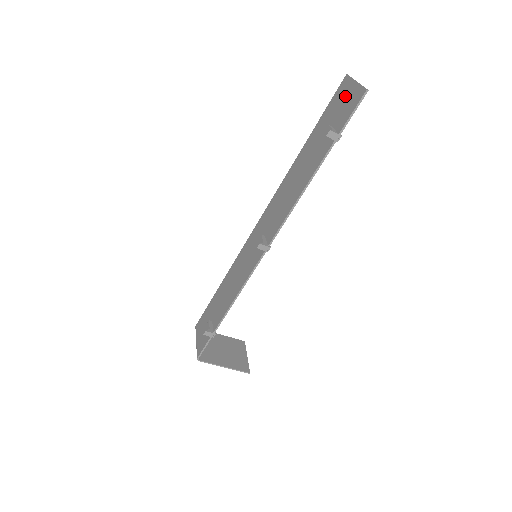
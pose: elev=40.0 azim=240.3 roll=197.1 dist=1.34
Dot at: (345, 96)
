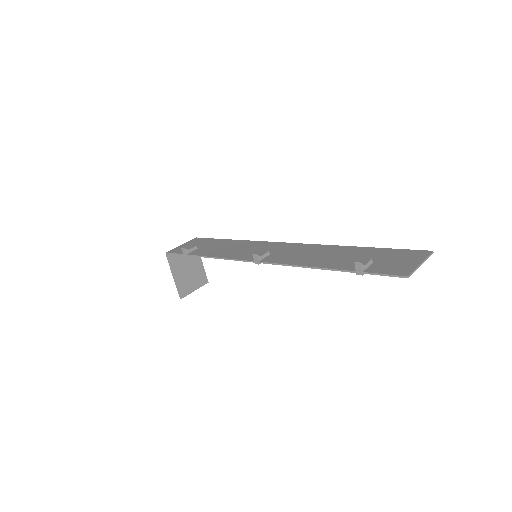
Dot at: (406, 260)
